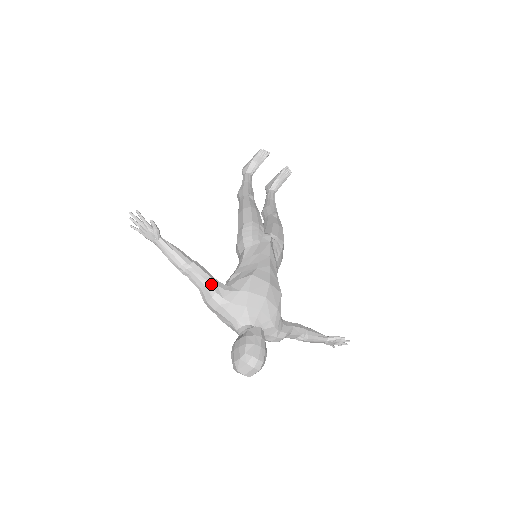
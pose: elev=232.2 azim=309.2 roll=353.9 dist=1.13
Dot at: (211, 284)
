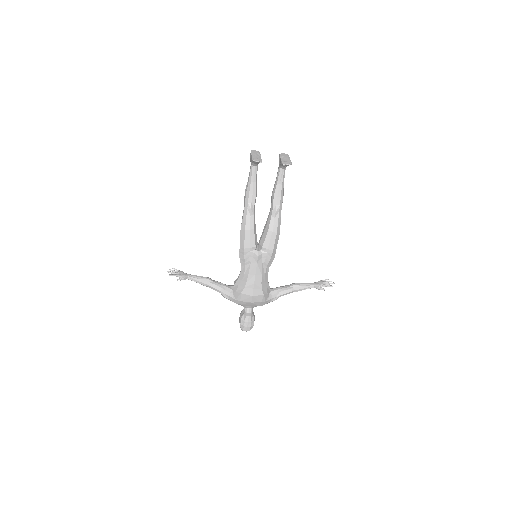
Dot at: (221, 294)
